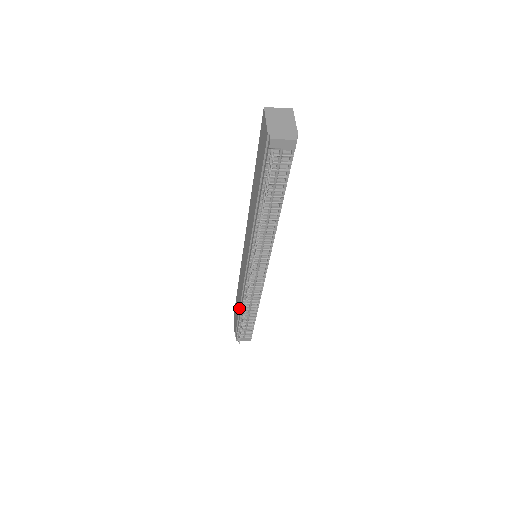
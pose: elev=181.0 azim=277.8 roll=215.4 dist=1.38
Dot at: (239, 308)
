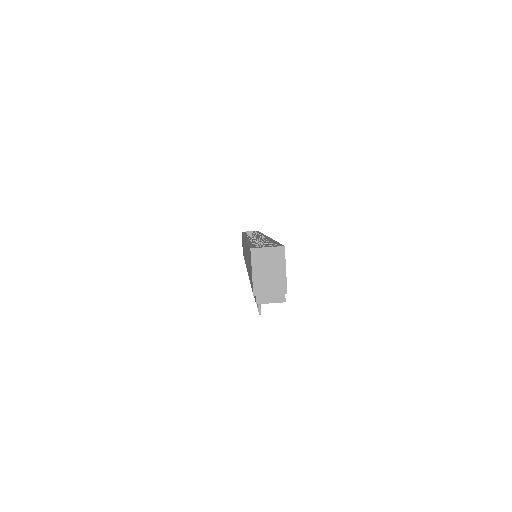
Dot at: occluded
